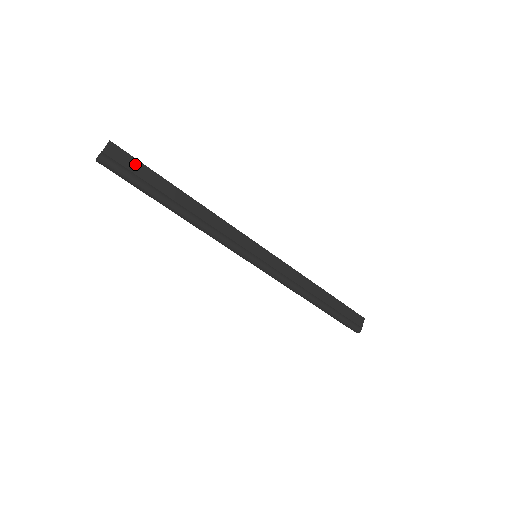
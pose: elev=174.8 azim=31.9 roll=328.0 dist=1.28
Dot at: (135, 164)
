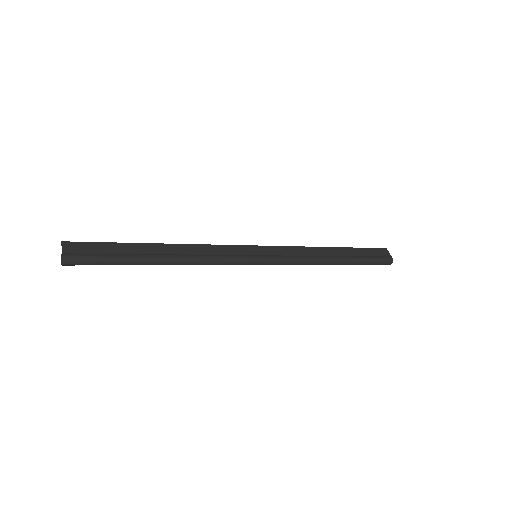
Dot at: (97, 246)
